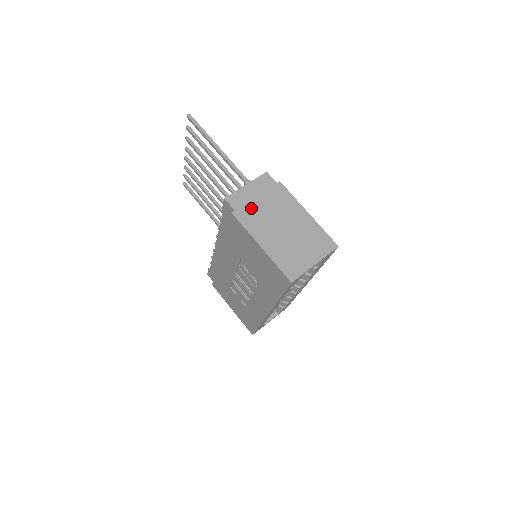
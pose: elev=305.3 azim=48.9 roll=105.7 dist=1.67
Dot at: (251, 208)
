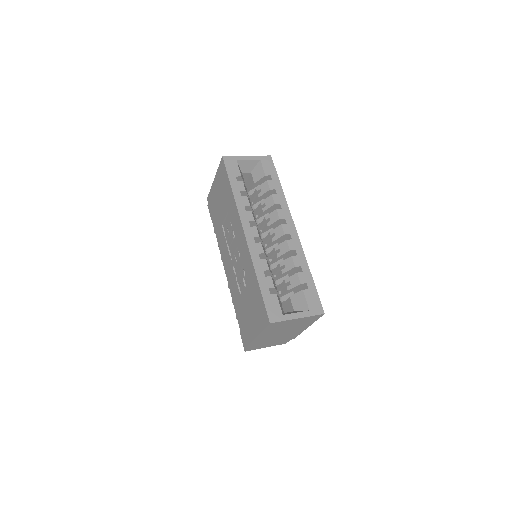
Dot at: occluded
